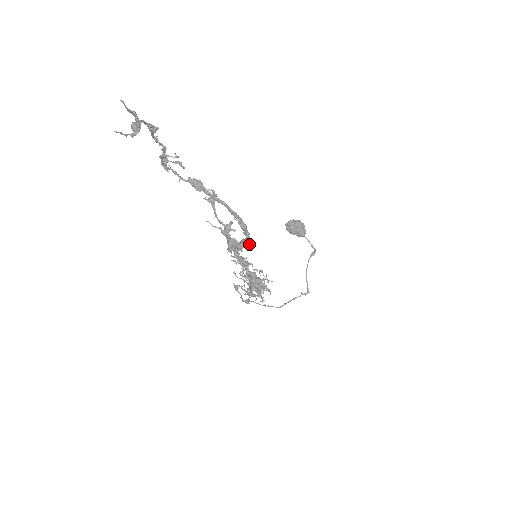
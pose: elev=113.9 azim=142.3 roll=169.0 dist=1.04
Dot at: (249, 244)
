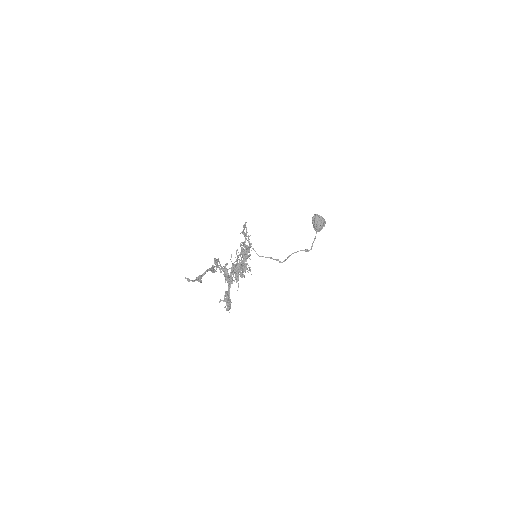
Dot at: occluded
